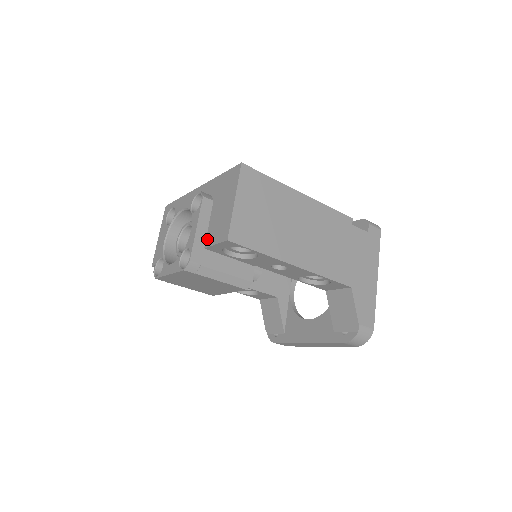
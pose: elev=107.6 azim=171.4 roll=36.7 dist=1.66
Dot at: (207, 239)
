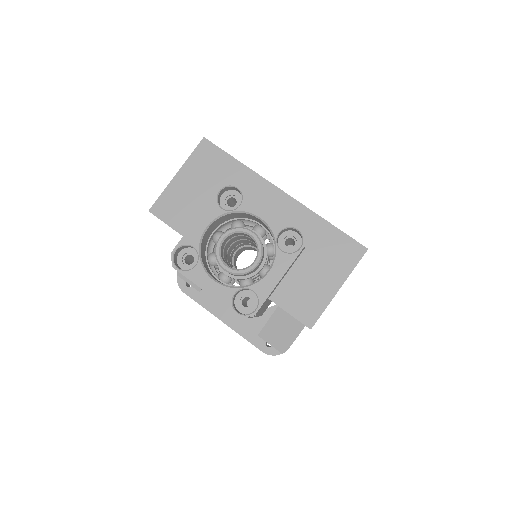
Dot at: (278, 292)
